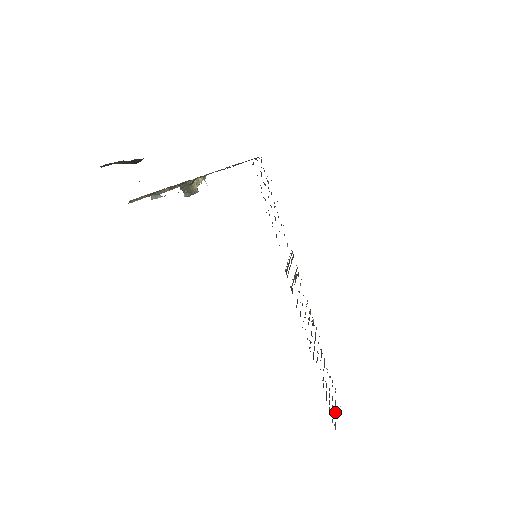
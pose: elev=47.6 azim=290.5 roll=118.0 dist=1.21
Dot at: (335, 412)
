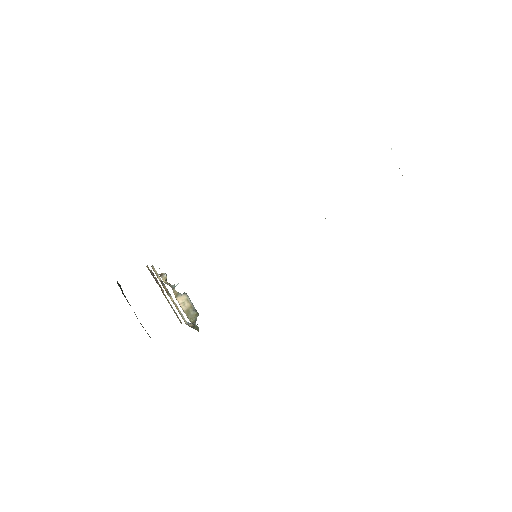
Dot at: occluded
